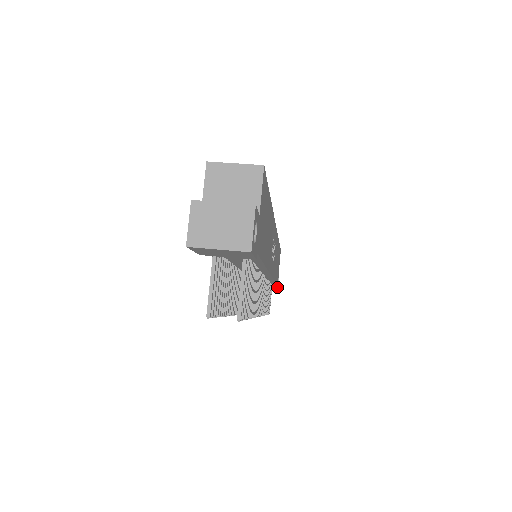
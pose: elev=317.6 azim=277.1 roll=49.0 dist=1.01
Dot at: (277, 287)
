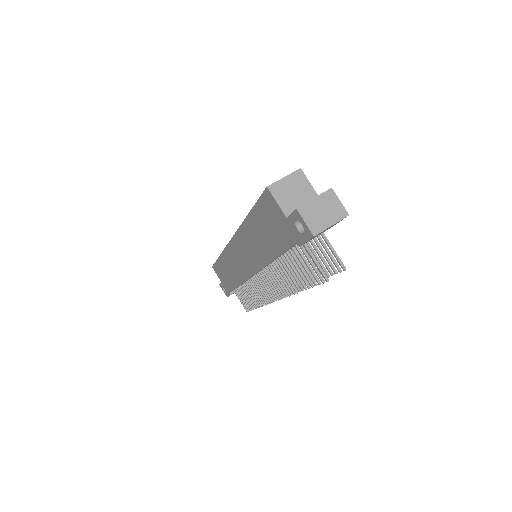
Dot at: occluded
